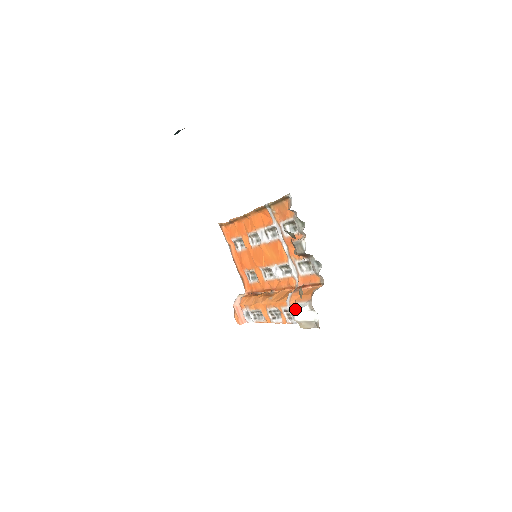
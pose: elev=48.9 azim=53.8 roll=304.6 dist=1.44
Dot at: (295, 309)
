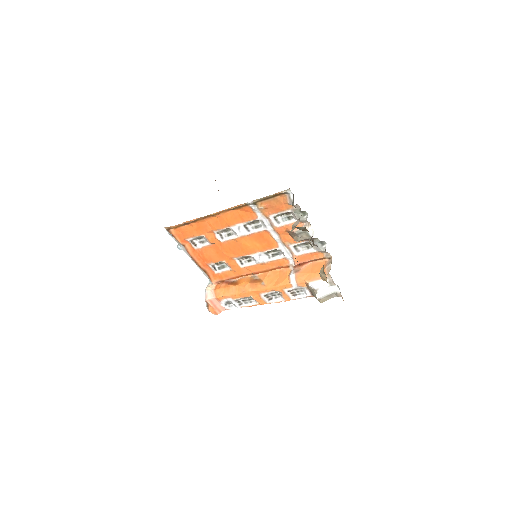
Dot at: (305, 288)
